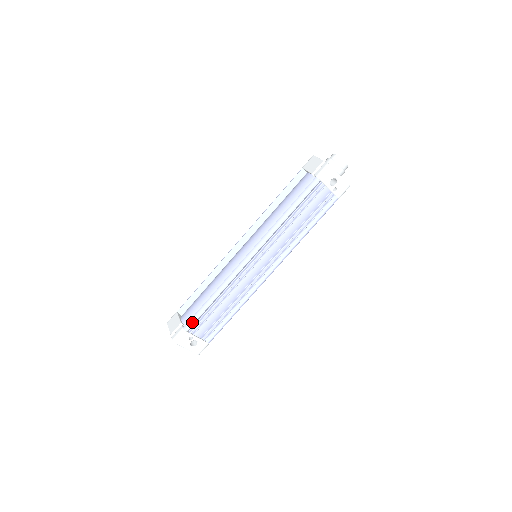
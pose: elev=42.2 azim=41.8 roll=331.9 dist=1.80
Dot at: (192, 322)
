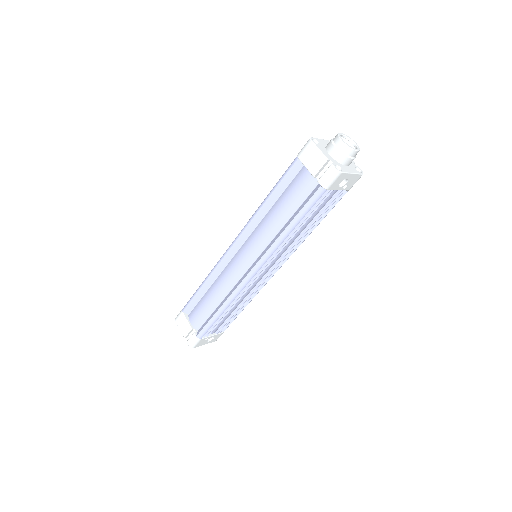
Dot at: (204, 332)
